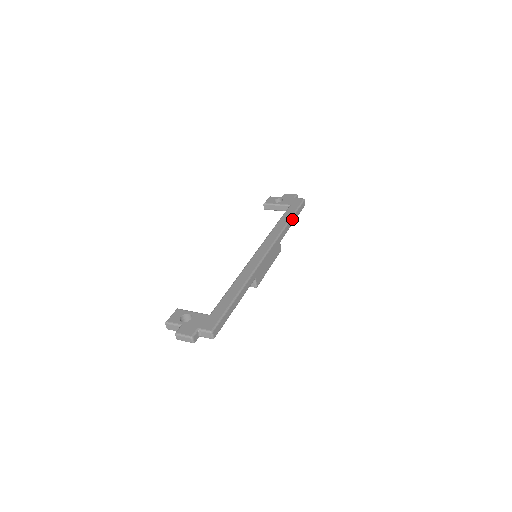
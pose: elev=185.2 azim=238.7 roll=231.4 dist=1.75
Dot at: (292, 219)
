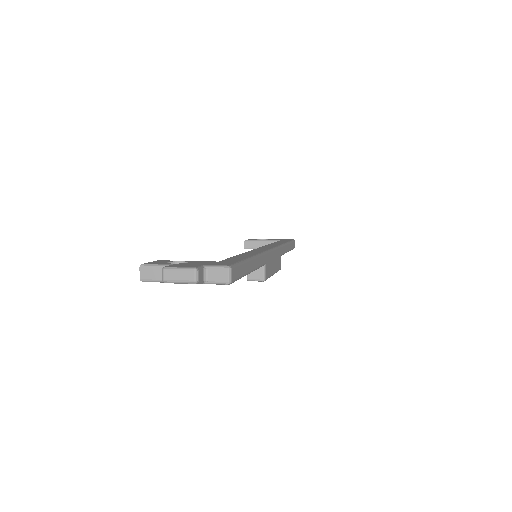
Dot at: (288, 245)
